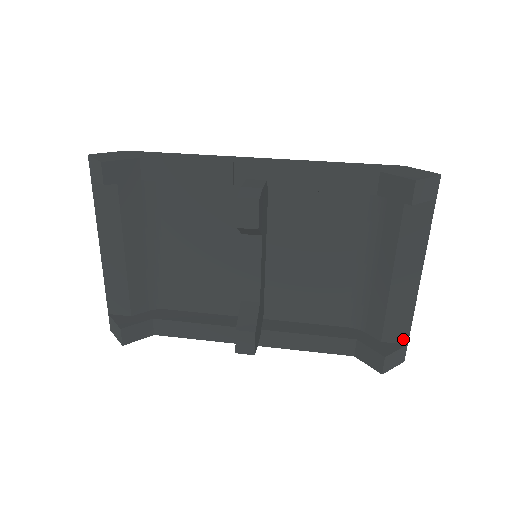
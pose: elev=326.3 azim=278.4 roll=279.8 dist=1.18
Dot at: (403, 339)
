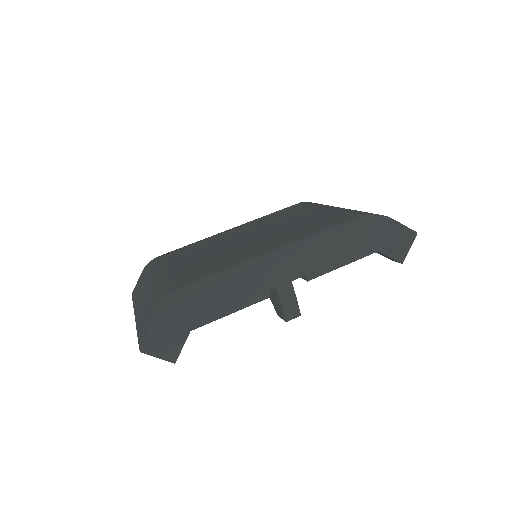
Dot at: occluded
